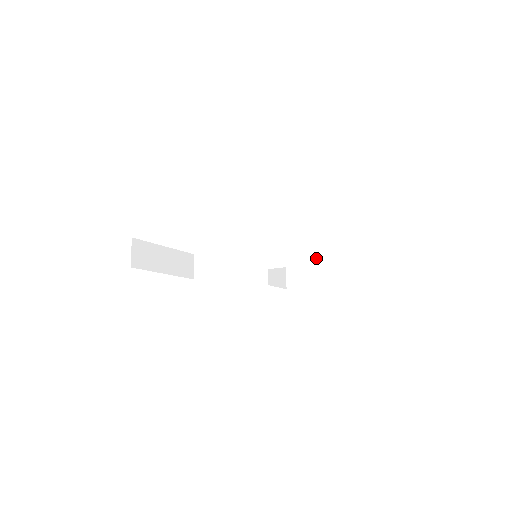
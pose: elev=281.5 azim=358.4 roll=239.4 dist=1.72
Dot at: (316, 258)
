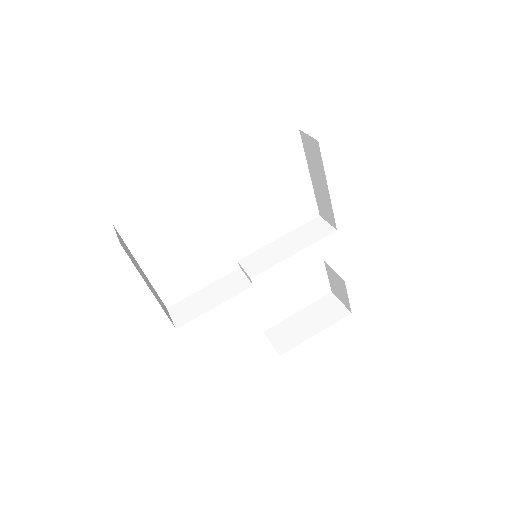
Dot at: (322, 234)
